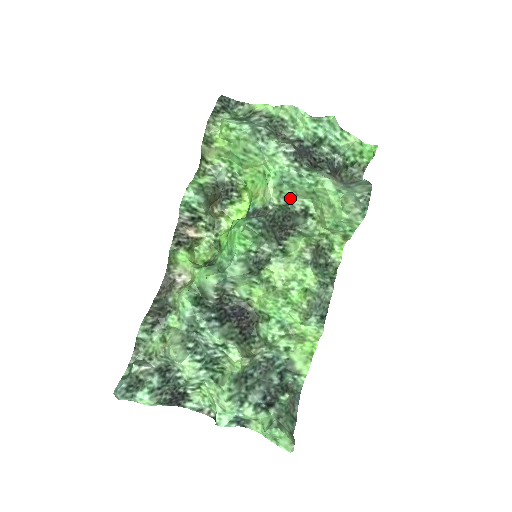
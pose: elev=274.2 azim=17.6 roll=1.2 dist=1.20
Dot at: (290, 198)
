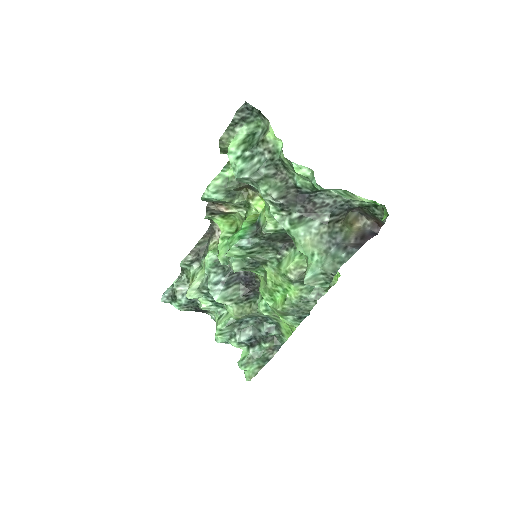
Dot at: occluded
